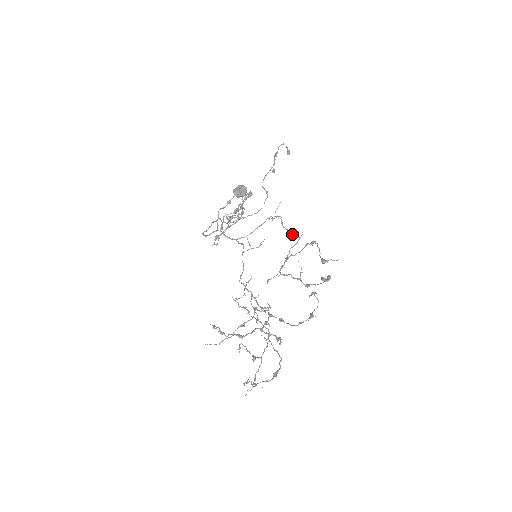
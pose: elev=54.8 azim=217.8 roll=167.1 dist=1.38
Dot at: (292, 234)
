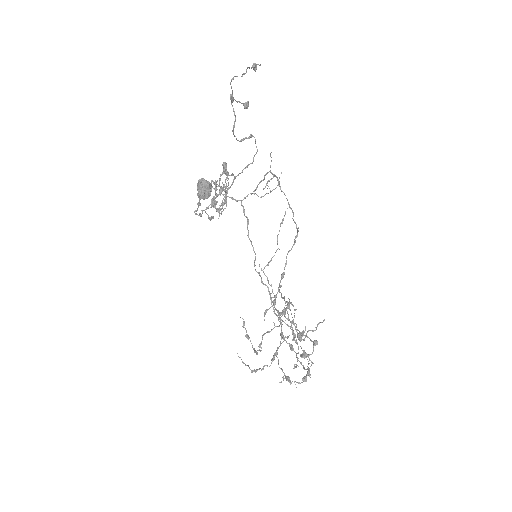
Dot at: occluded
